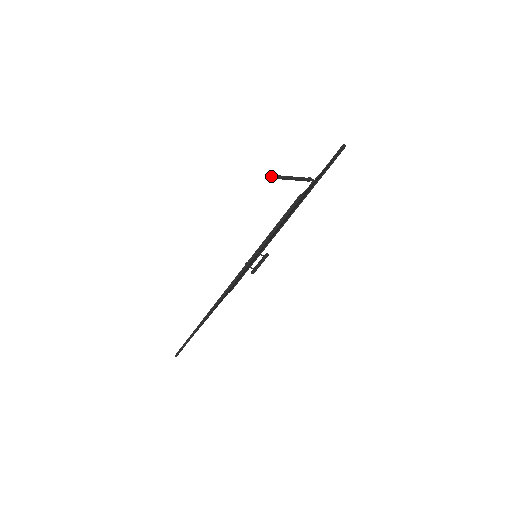
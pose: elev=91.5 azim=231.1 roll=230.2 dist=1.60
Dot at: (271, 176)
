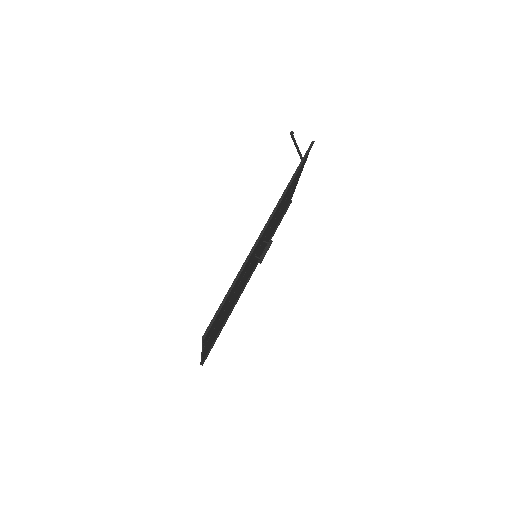
Dot at: (292, 132)
